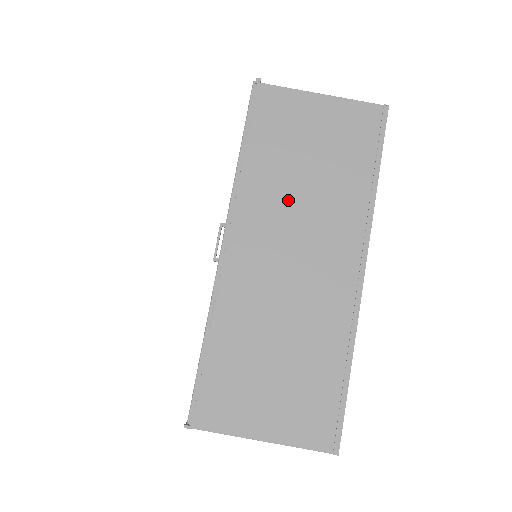
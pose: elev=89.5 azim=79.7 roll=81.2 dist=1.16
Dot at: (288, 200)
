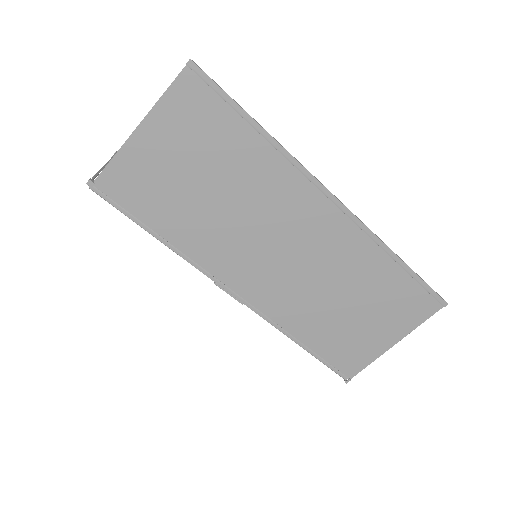
Dot at: (230, 226)
